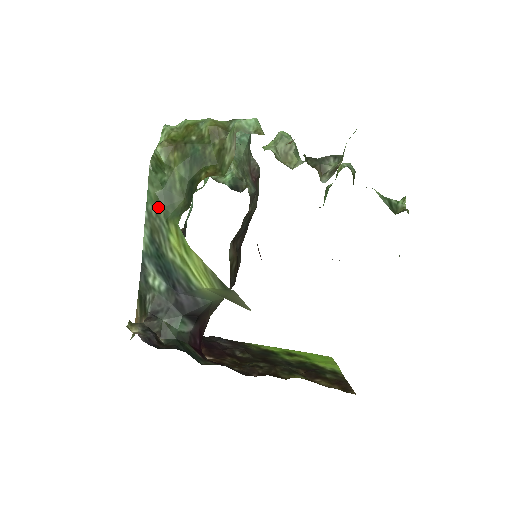
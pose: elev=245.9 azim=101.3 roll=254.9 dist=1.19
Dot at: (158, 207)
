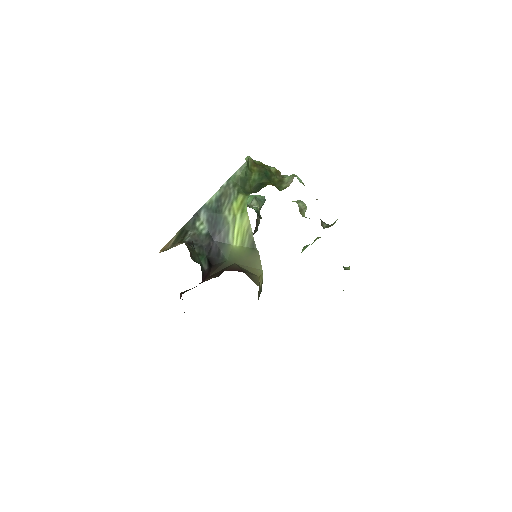
Dot at: (236, 184)
